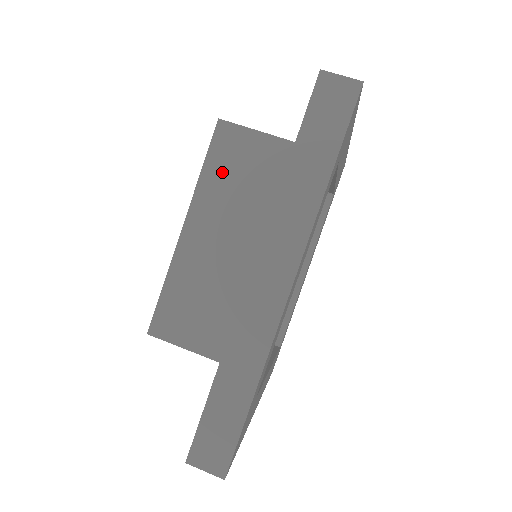
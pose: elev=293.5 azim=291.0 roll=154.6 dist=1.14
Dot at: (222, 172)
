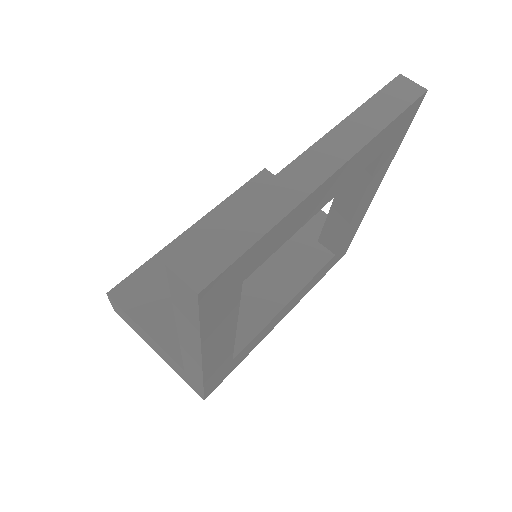
Dot at: occluded
